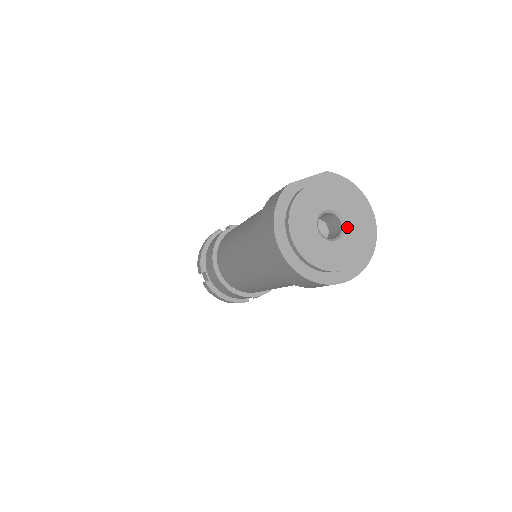
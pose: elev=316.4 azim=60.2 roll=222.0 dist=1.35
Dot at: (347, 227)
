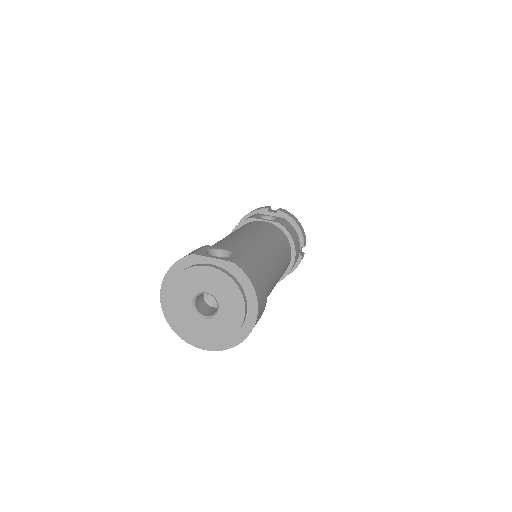
Dot at: (218, 315)
